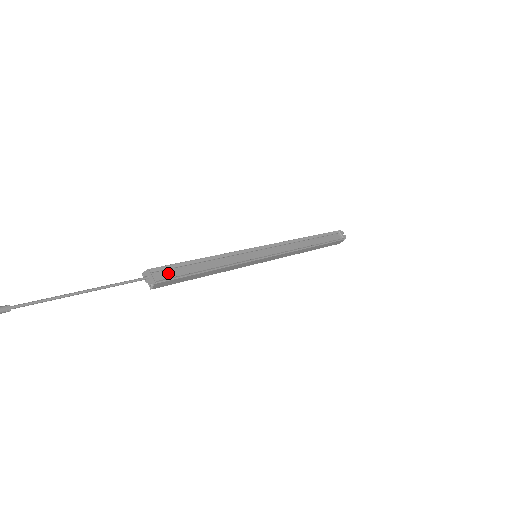
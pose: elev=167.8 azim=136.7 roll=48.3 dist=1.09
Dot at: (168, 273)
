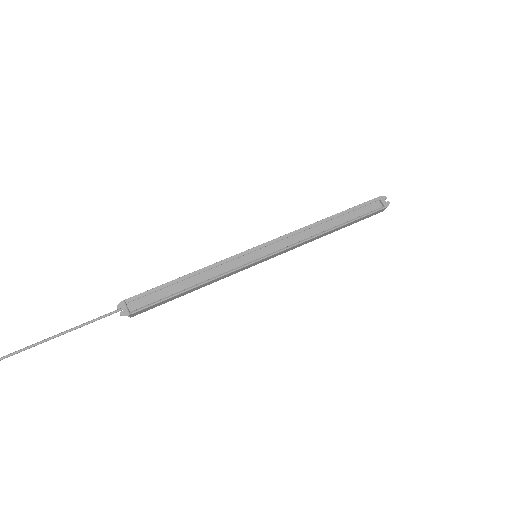
Dot at: (146, 299)
